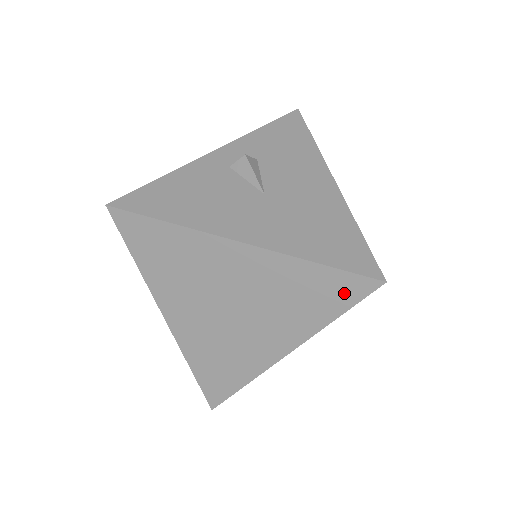
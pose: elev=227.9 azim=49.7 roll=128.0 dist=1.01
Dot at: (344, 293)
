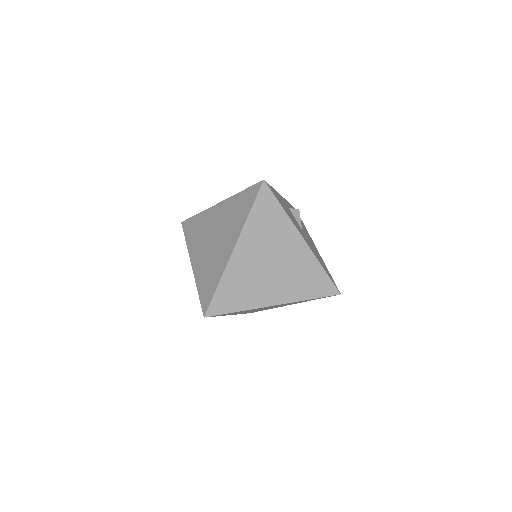
Dot at: (323, 289)
